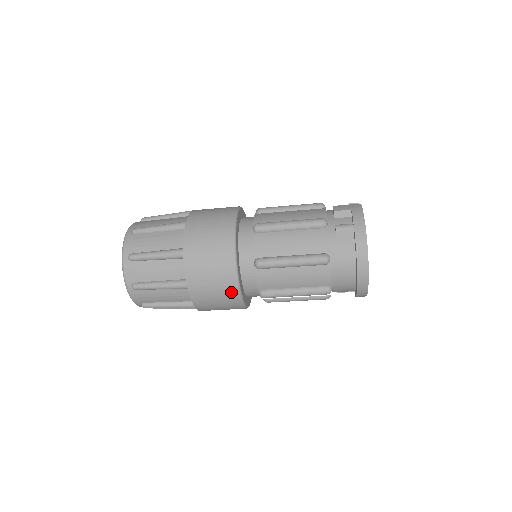
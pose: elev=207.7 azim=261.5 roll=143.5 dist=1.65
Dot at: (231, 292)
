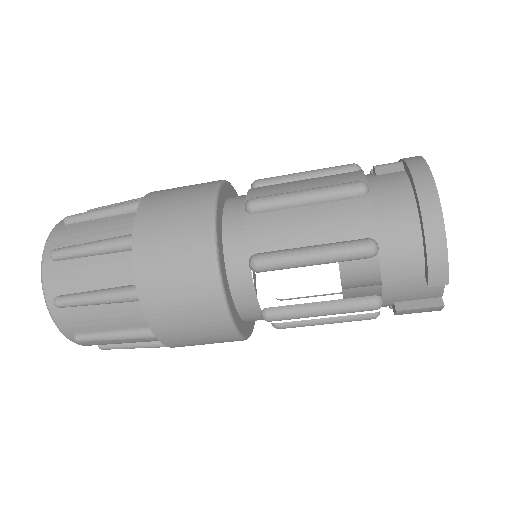
Dot at: (200, 245)
